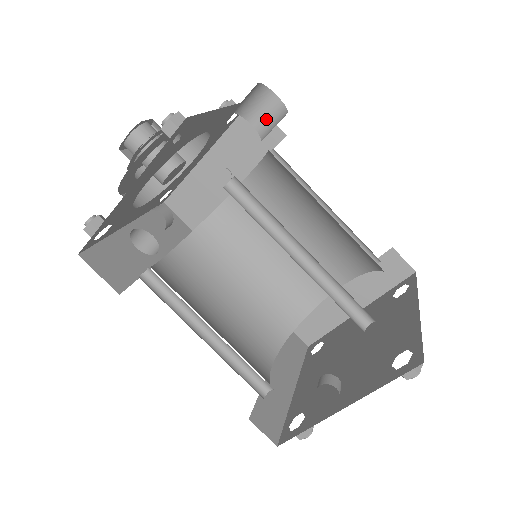
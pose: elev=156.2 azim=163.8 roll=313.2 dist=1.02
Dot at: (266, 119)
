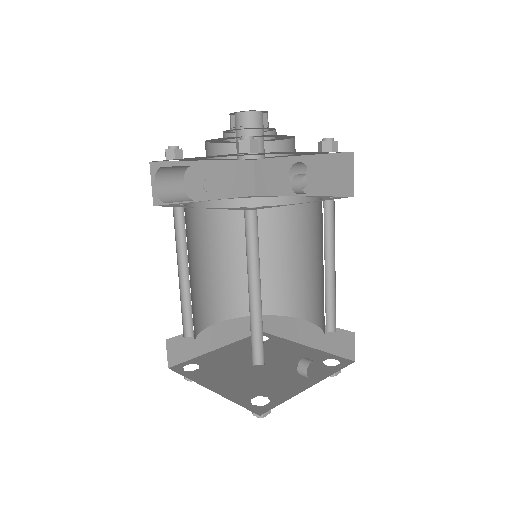
Dot at: occluded
